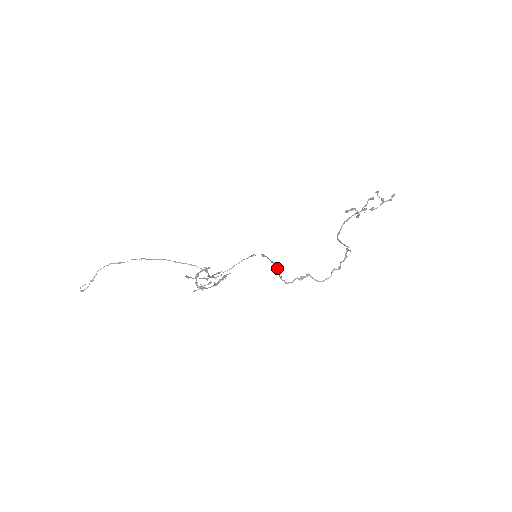
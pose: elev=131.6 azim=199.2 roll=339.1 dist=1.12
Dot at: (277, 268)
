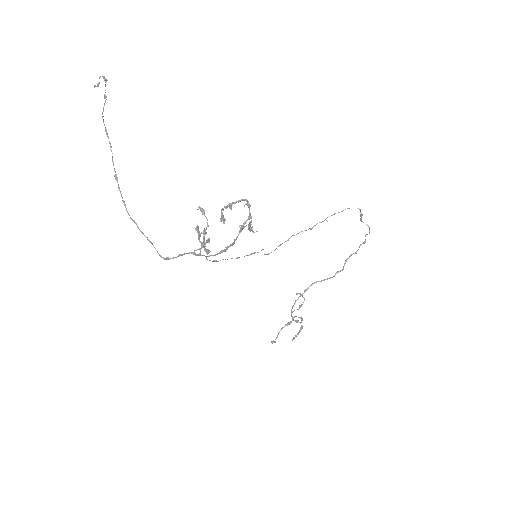
Dot at: occluded
